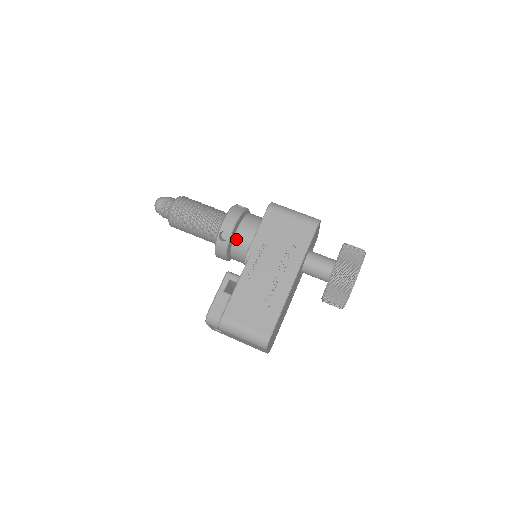
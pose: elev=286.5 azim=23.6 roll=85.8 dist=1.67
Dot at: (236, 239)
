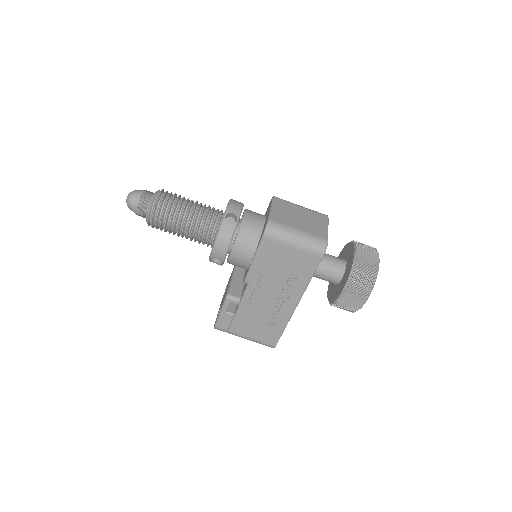
Dot at: (231, 261)
